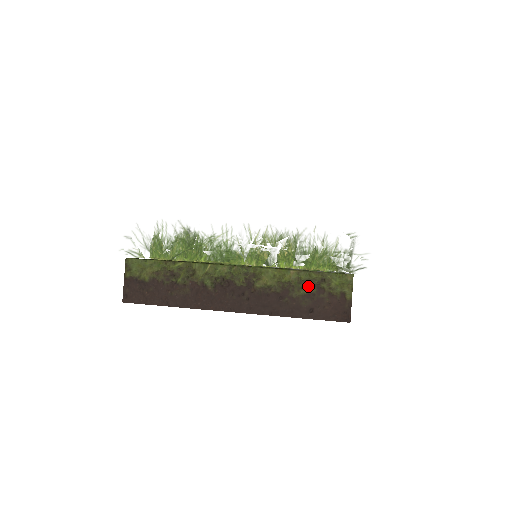
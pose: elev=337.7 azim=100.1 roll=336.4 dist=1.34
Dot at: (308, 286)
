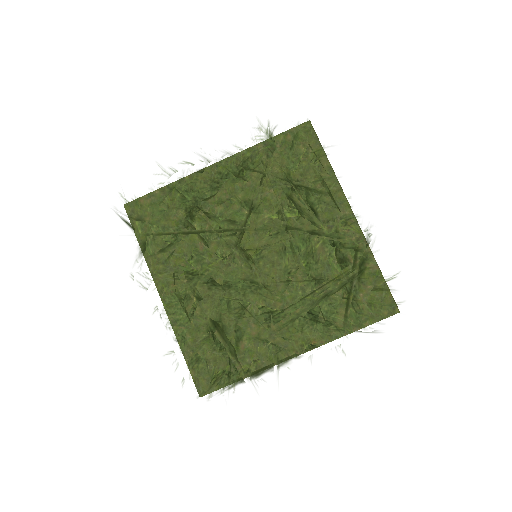
Dot at: occluded
